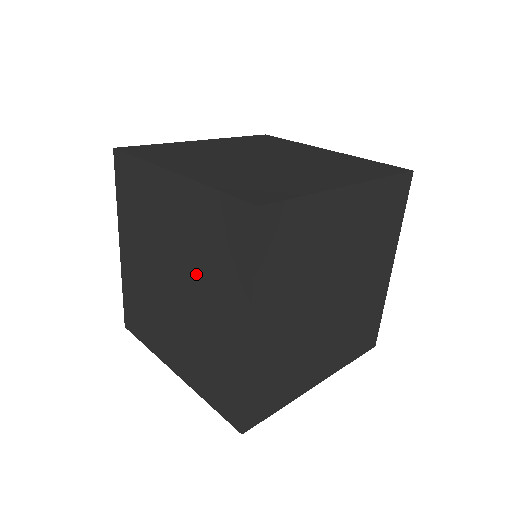
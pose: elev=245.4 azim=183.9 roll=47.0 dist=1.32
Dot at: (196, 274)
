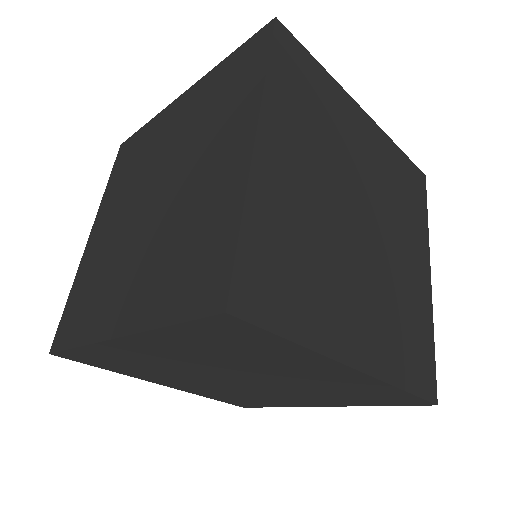
Dot at: (161, 230)
